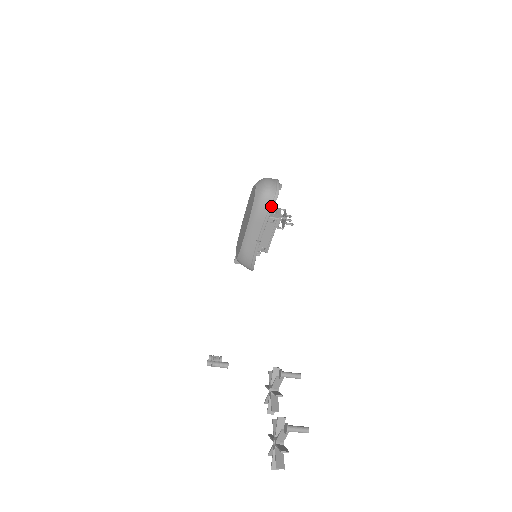
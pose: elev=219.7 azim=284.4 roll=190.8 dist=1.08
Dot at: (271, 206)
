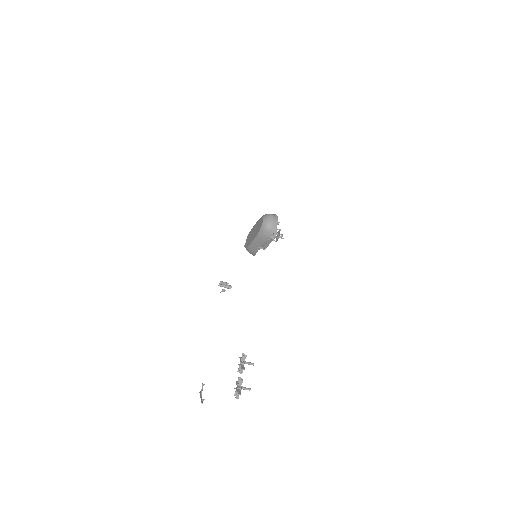
Dot at: (269, 236)
